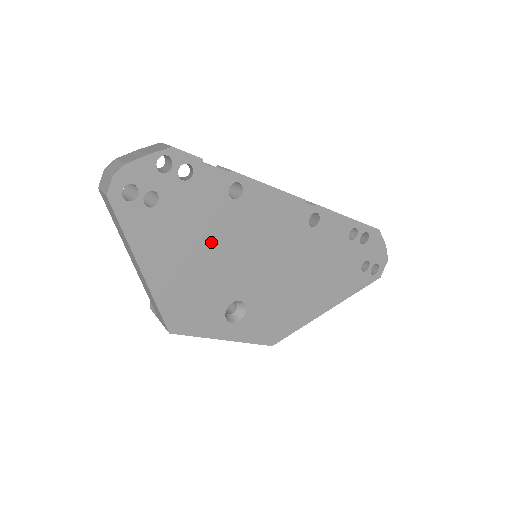
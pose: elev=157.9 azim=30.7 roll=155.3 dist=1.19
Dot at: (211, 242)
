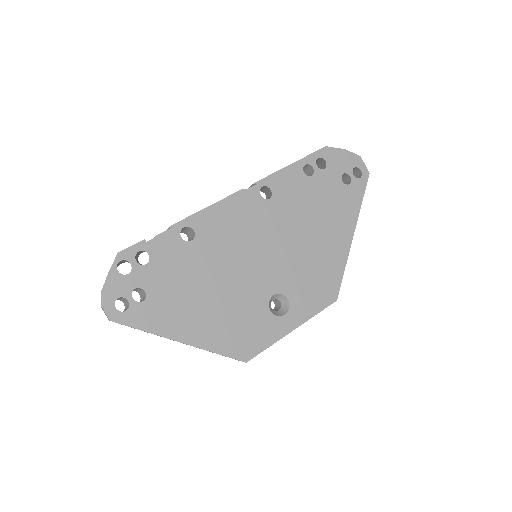
Dot at: (208, 280)
